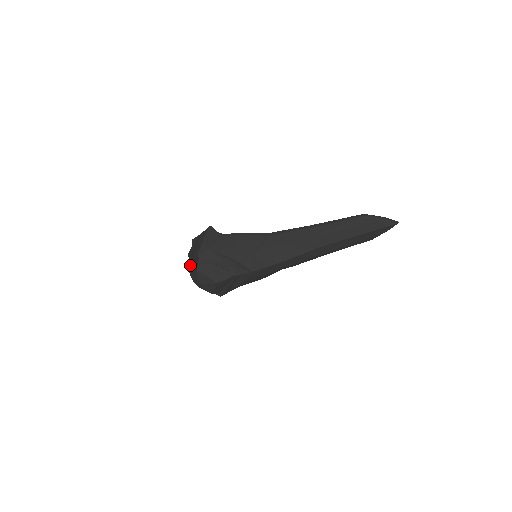
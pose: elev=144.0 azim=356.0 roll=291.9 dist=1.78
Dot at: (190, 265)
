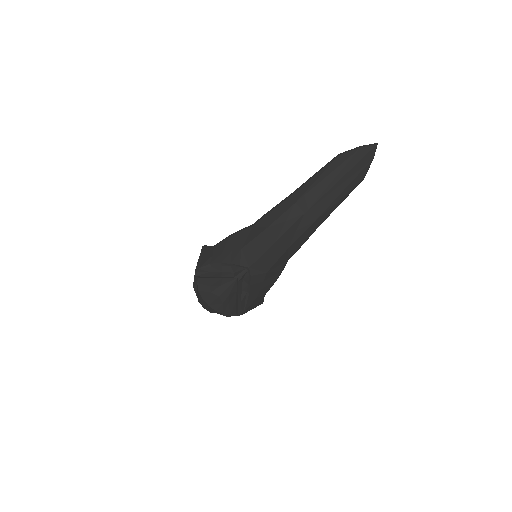
Dot at: occluded
